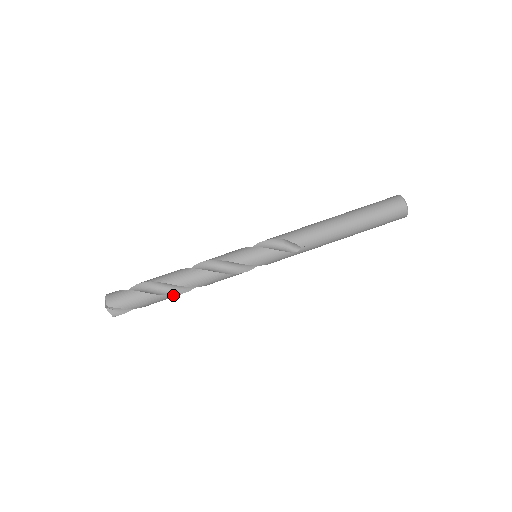
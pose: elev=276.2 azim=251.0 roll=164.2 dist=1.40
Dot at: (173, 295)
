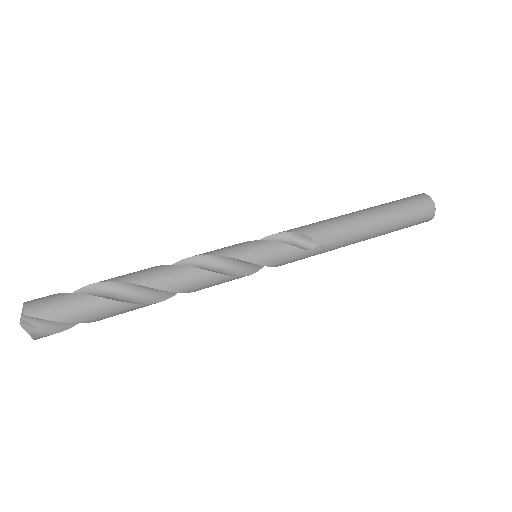
Dot at: (136, 303)
